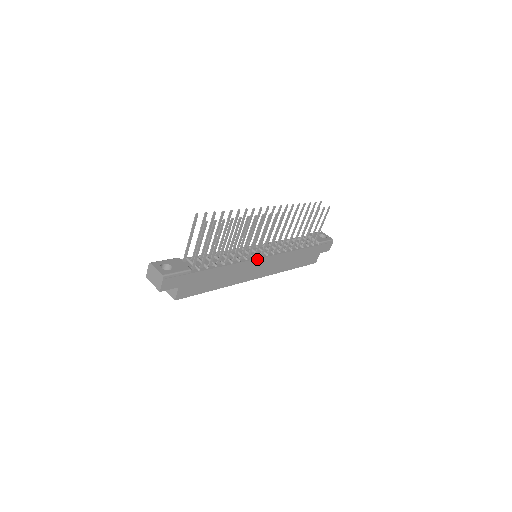
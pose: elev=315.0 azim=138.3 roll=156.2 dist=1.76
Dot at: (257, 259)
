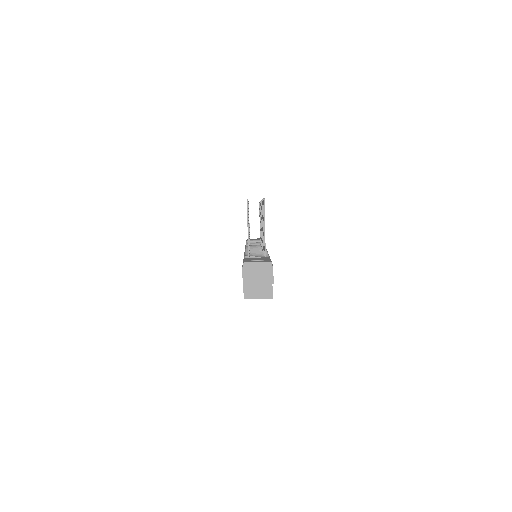
Dot at: occluded
